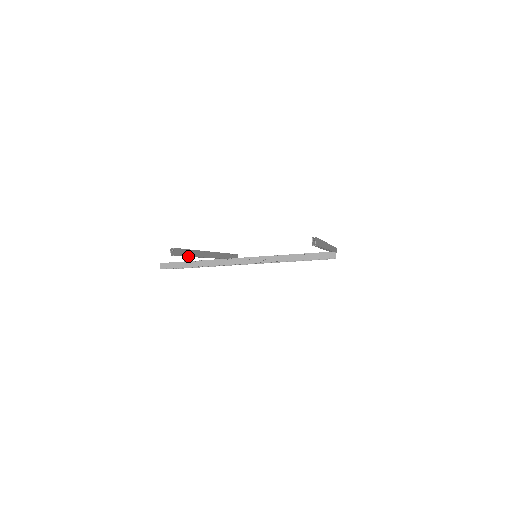
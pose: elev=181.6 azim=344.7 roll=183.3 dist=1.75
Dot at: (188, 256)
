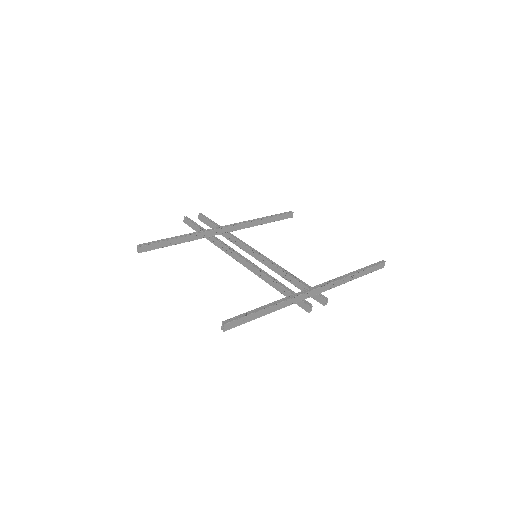
Dot at: (170, 245)
